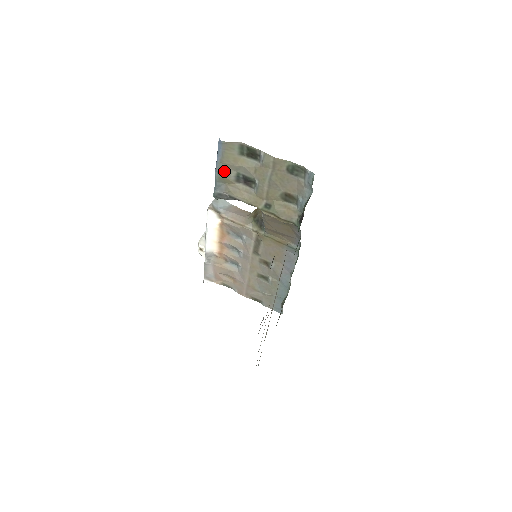
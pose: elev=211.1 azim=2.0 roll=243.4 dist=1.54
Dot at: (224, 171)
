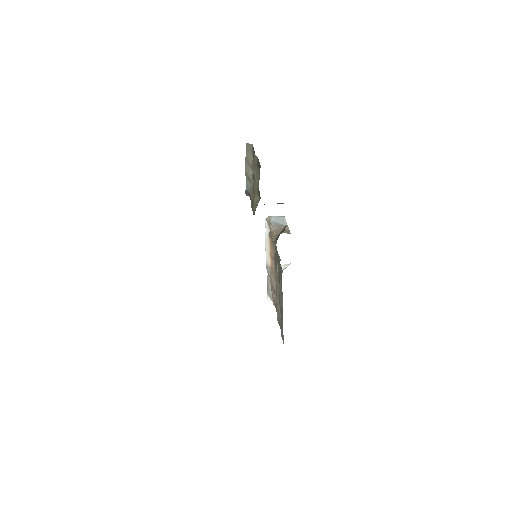
Dot at: (247, 169)
